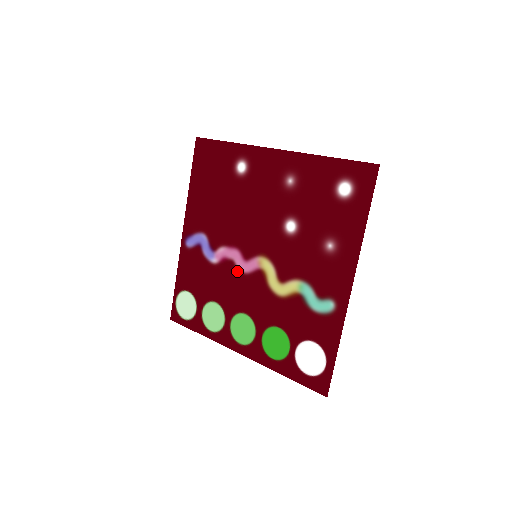
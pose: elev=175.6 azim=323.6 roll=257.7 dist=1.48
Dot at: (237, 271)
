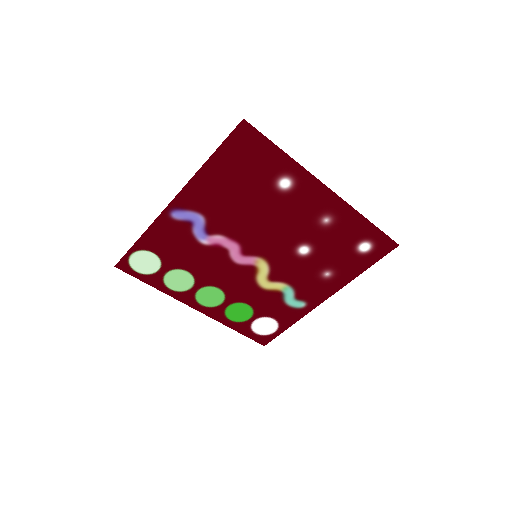
Dot at: (228, 259)
